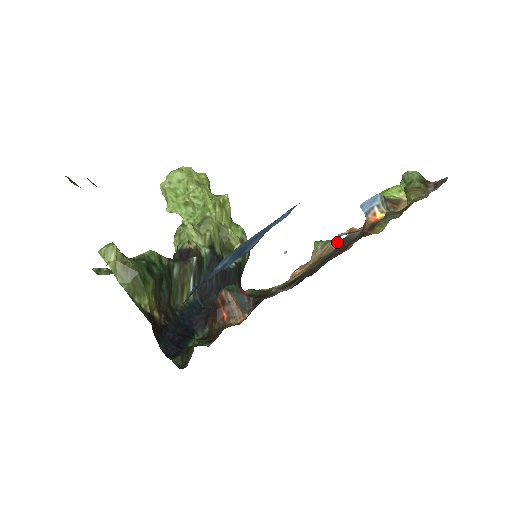
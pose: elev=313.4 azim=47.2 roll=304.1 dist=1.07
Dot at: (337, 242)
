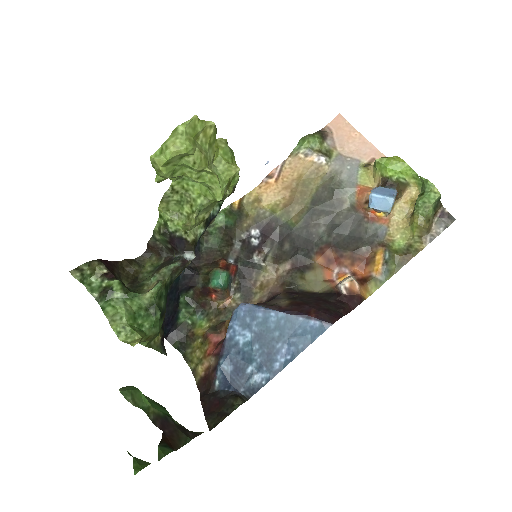
Dot at: (325, 167)
